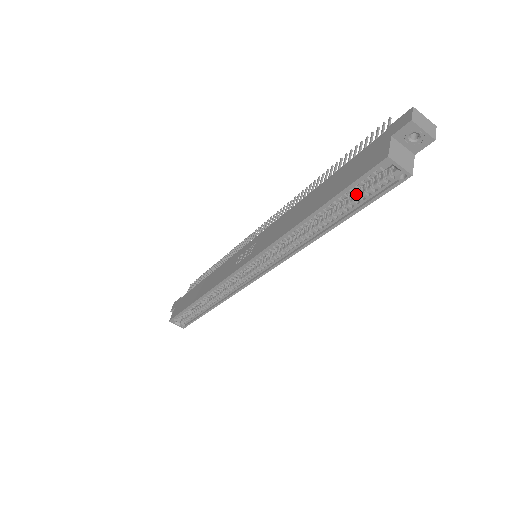
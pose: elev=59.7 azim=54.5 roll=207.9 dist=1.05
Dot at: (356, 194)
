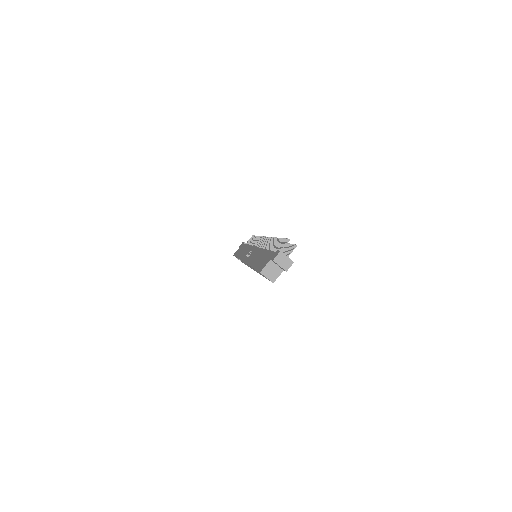
Dot at: occluded
